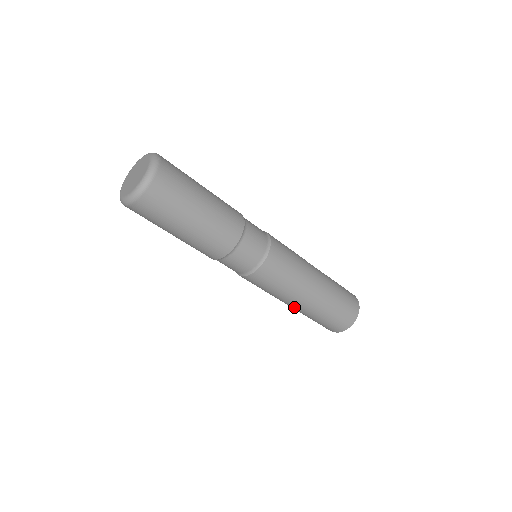
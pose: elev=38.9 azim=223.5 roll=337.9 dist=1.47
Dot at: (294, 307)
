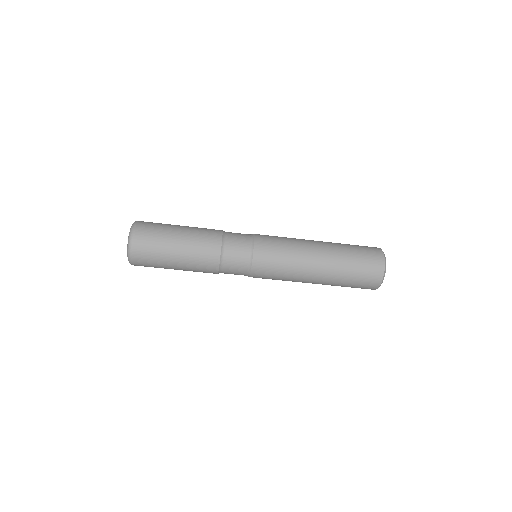
Dot at: (317, 279)
